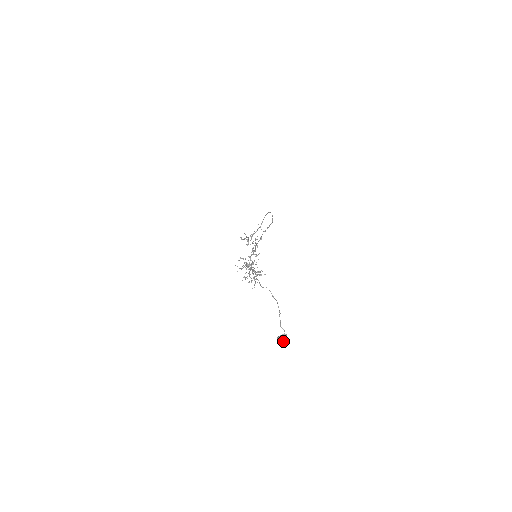
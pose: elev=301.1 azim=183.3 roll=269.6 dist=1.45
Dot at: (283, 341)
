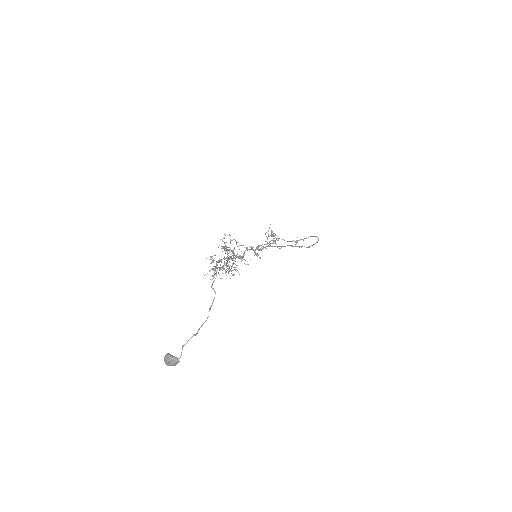
Dot at: (168, 364)
